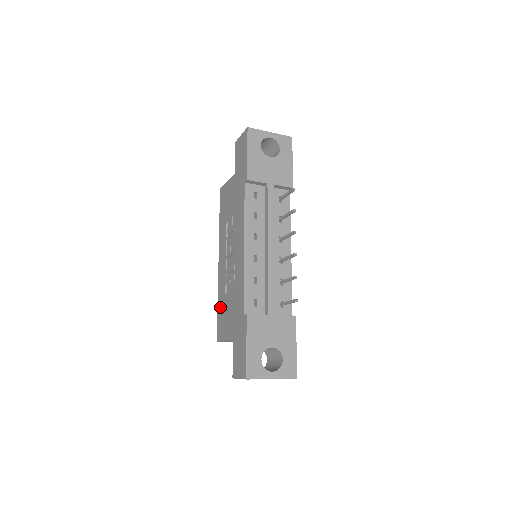
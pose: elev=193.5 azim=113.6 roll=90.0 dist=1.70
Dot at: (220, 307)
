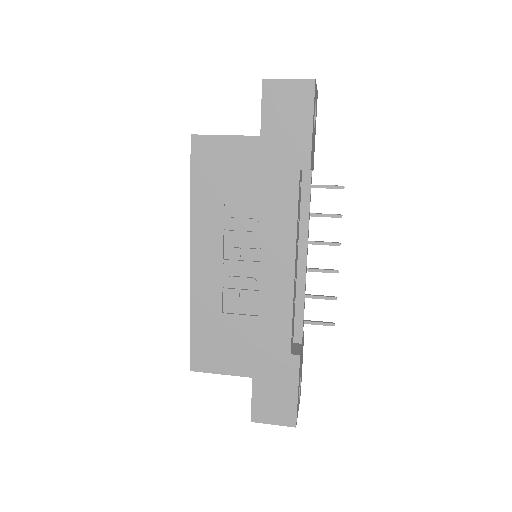
Dot at: (202, 327)
